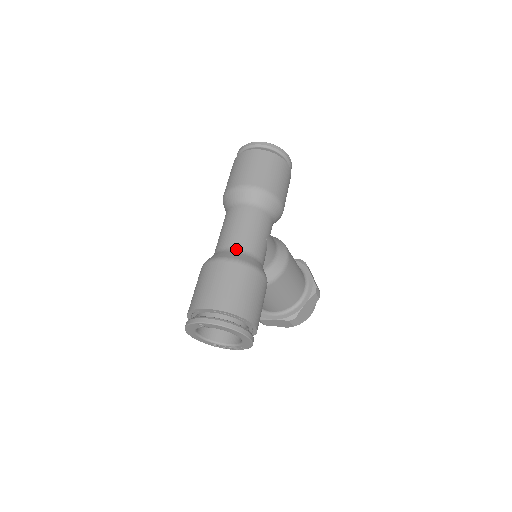
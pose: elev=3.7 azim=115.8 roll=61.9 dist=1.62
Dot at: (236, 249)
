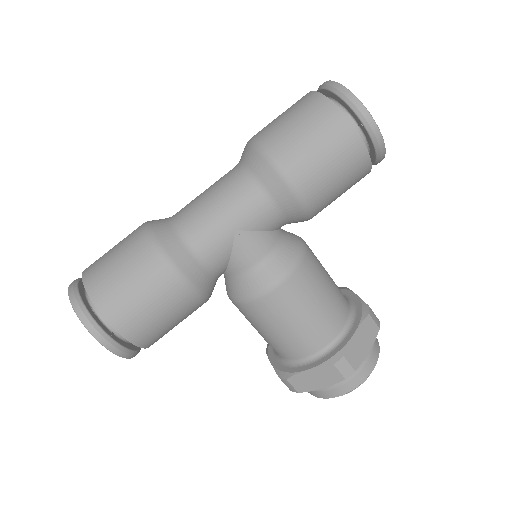
Dot at: (174, 222)
